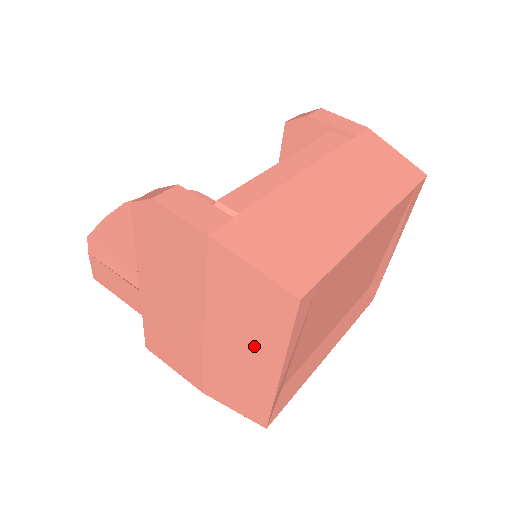
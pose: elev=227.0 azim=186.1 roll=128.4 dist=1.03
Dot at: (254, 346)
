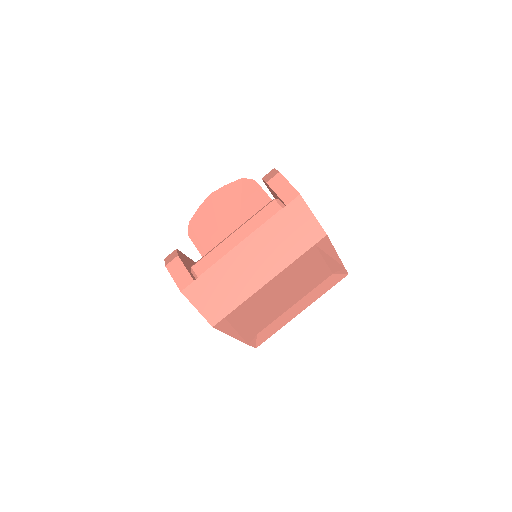
Dot at: occluded
